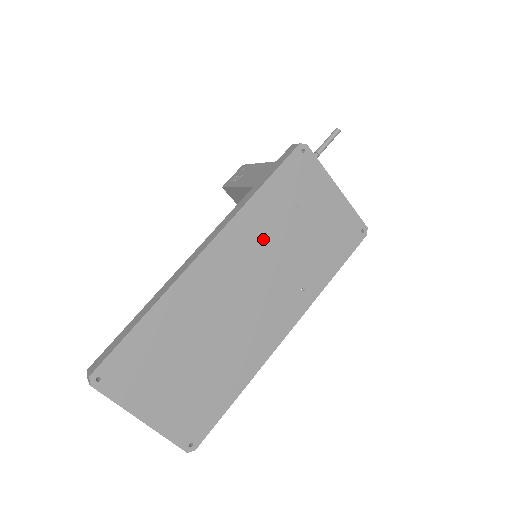
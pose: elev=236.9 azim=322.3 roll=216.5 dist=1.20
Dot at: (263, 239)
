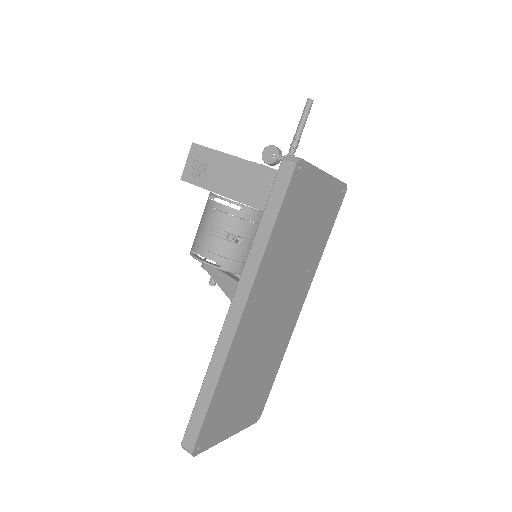
Dot at: (279, 266)
